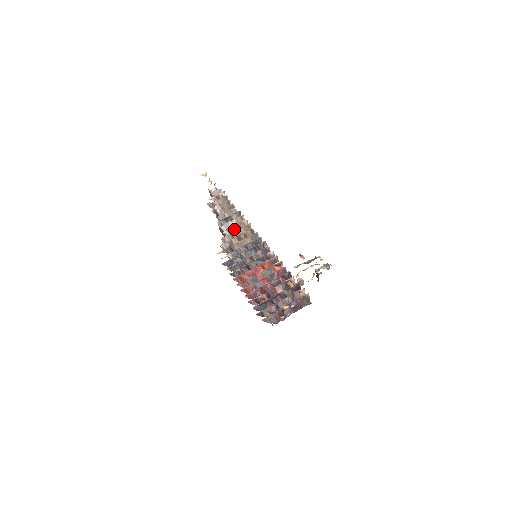
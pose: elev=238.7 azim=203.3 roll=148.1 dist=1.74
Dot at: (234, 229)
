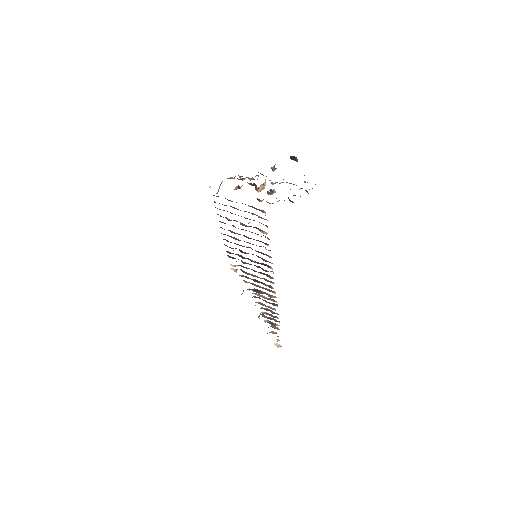
Dot at: (260, 291)
